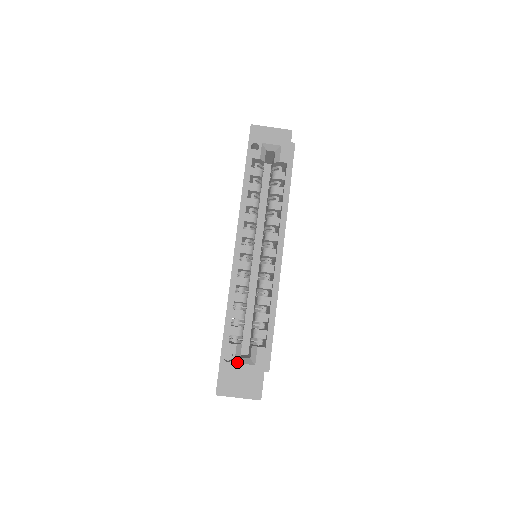
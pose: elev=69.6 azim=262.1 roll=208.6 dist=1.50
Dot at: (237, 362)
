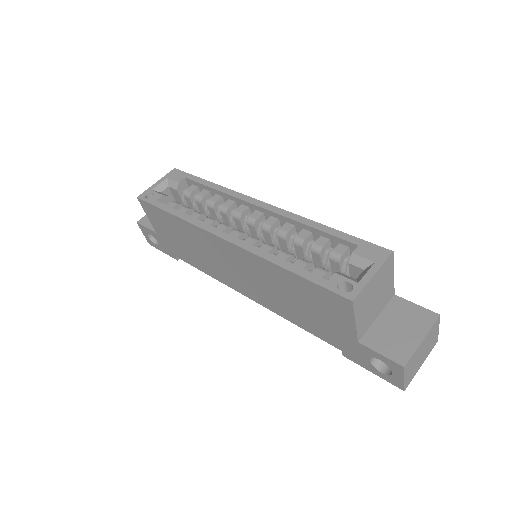
Dot at: (359, 280)
